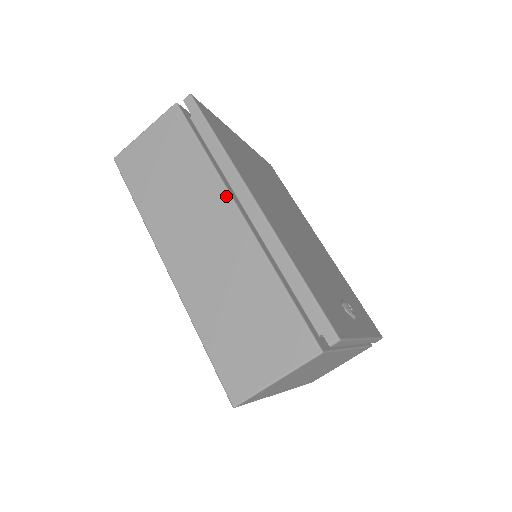
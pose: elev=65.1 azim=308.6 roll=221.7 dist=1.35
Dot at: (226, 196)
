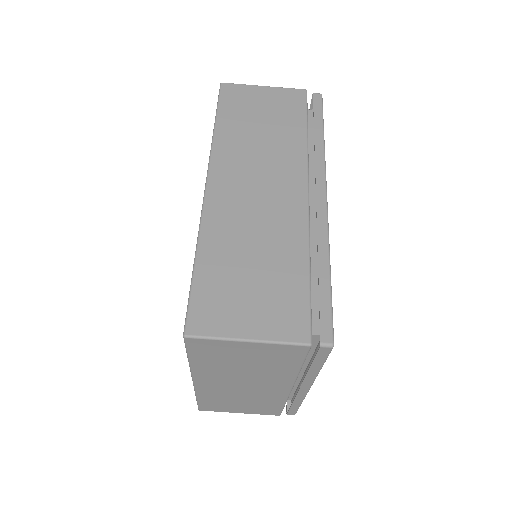
Dot at: (304, 174)
